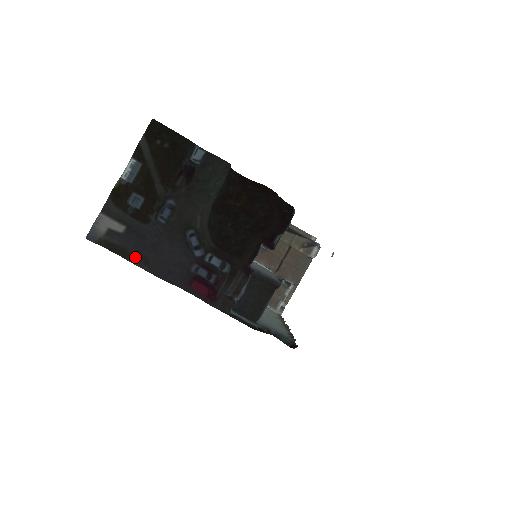
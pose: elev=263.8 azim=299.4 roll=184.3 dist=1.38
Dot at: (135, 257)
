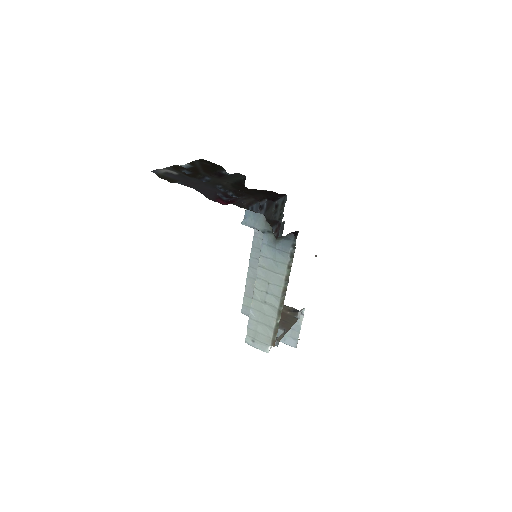
Dot at: (181, 183)
